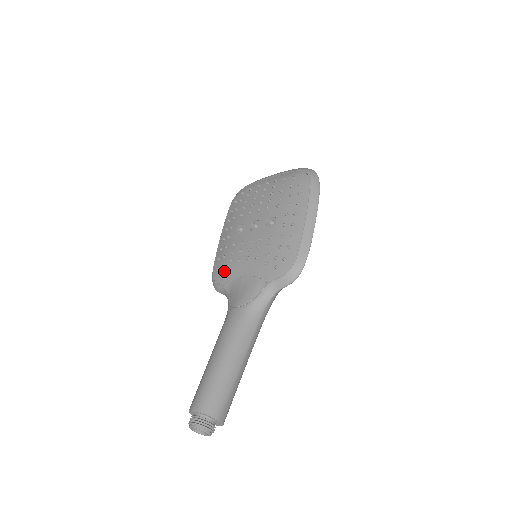
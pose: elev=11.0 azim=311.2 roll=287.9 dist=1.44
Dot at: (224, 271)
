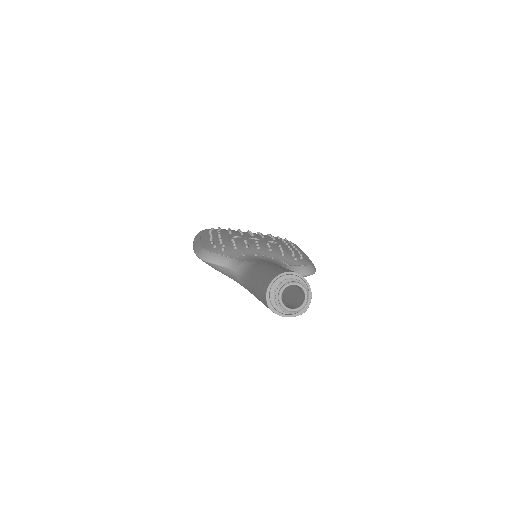
Dot at: (227, 248)
